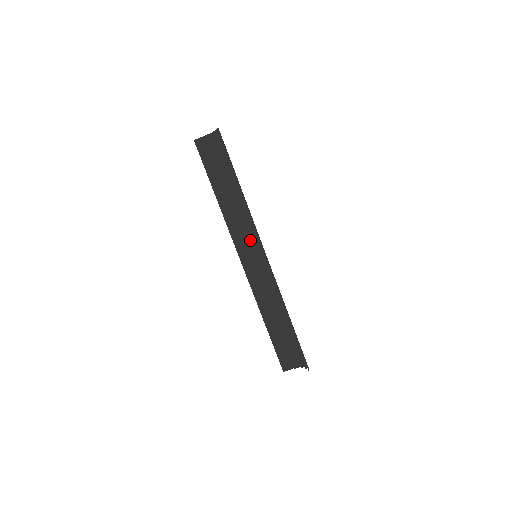
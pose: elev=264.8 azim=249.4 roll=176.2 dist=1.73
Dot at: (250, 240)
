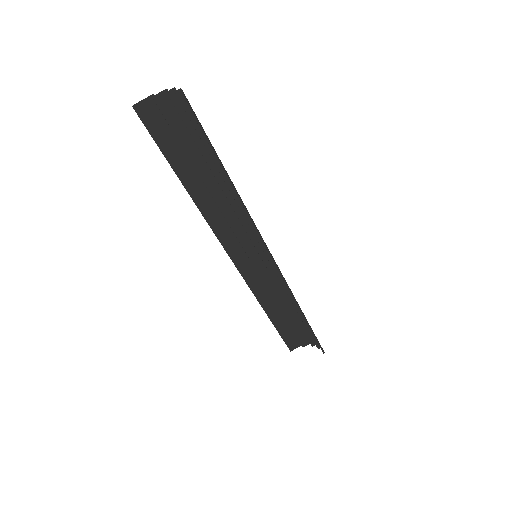
Dot at: (246, 238)
